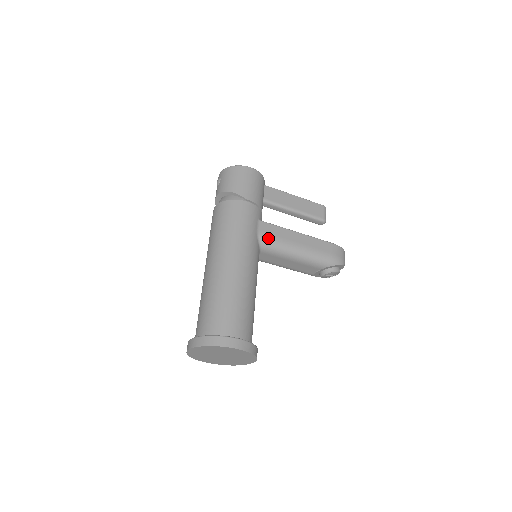
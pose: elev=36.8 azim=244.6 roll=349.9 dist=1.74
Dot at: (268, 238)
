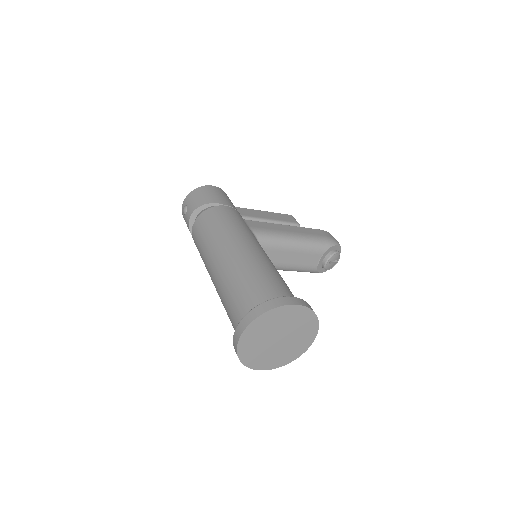
Dot at: (261, 231)
